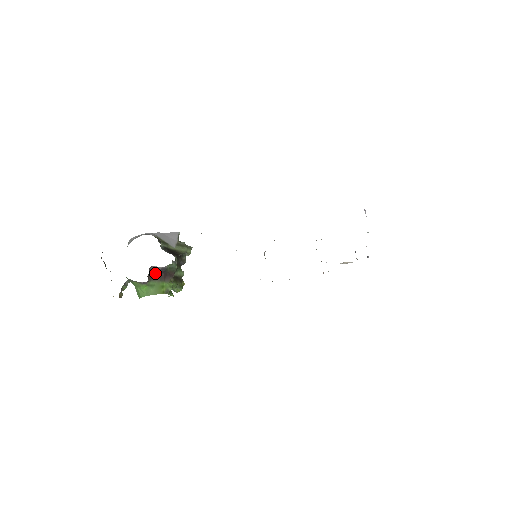
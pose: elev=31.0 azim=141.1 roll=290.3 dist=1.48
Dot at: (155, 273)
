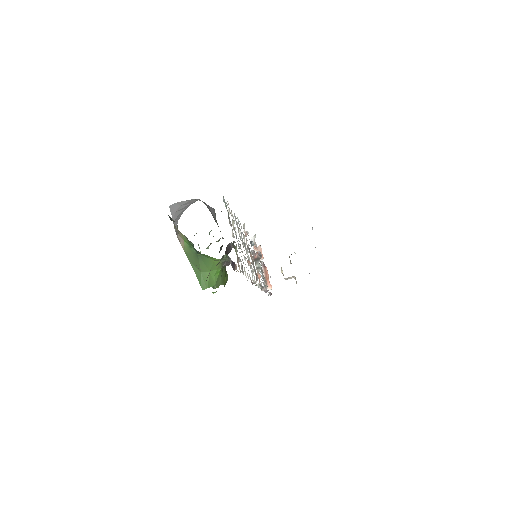
Dot at: occluded
